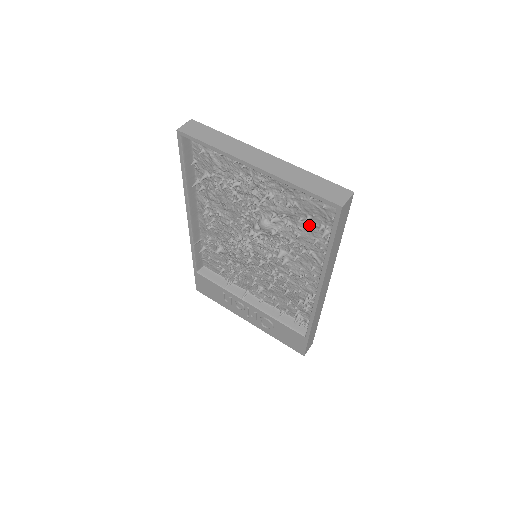
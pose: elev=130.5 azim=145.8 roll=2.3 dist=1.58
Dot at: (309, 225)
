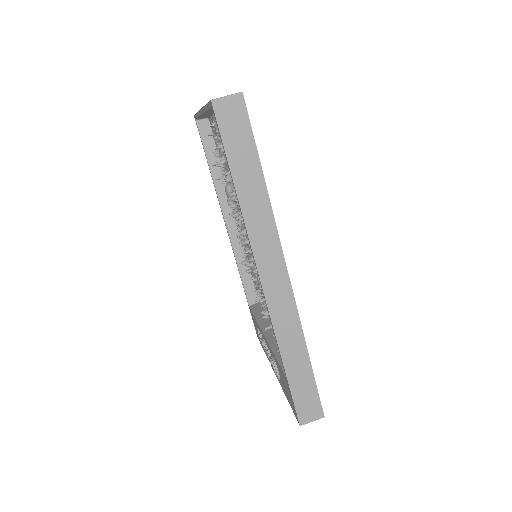
Dot at: occluded
